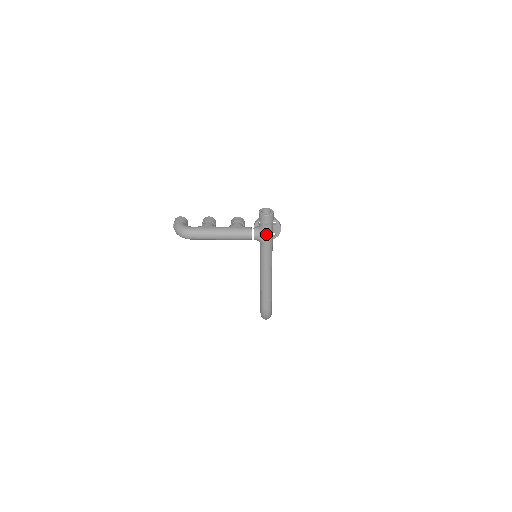
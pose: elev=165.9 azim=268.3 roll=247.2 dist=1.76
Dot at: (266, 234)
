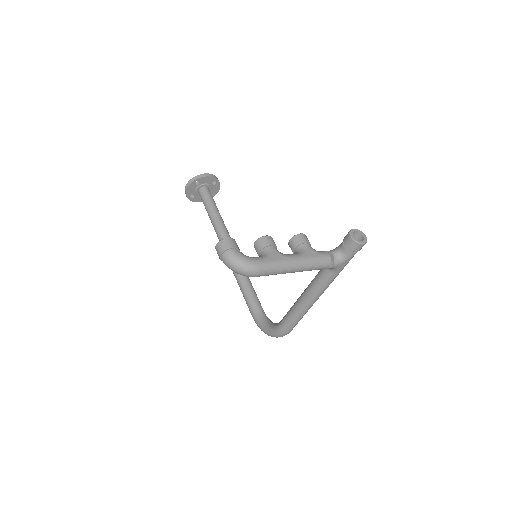
Dot at: (347, 262)
